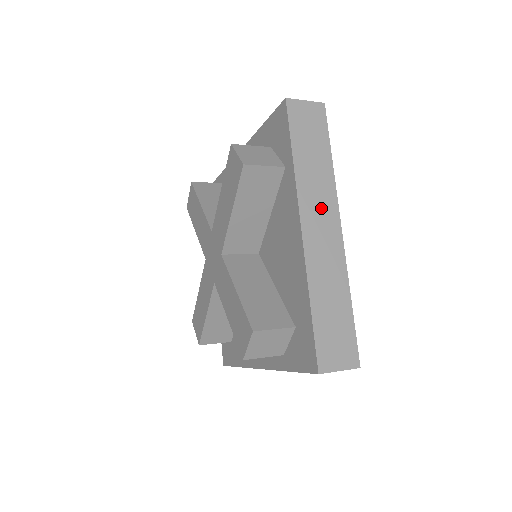
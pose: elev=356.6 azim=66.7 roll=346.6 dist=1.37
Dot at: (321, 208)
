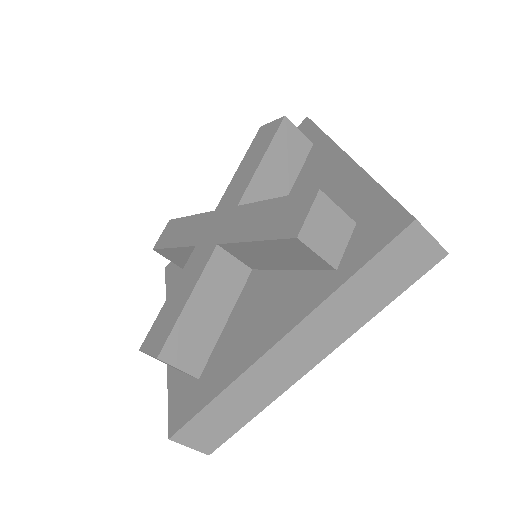
Dot at: occluded
